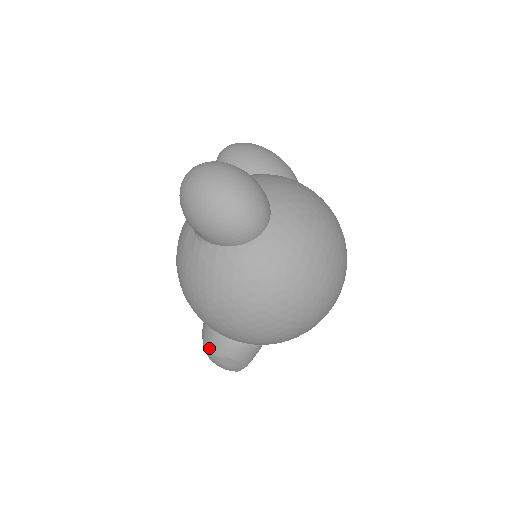
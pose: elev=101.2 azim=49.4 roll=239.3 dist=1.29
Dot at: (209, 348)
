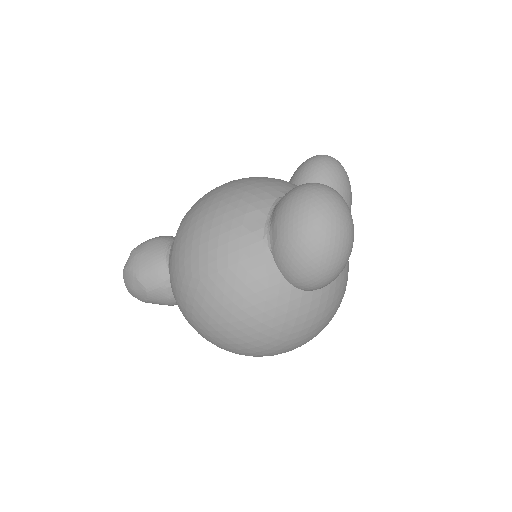
Dot at: (140, 266)
